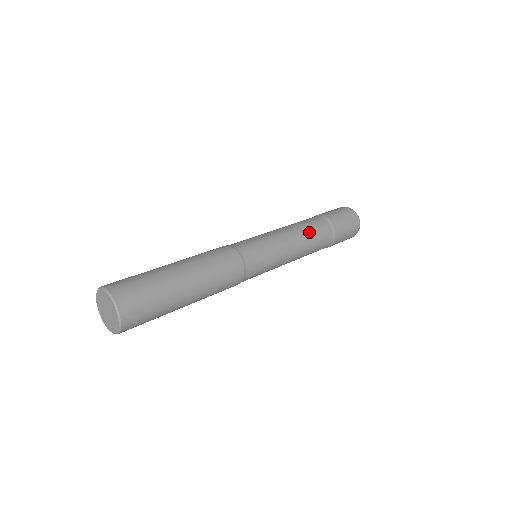
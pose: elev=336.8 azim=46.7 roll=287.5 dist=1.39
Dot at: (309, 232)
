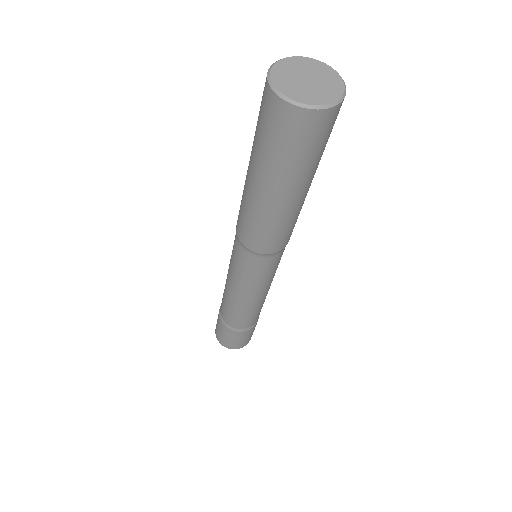
Dot at: occluded
